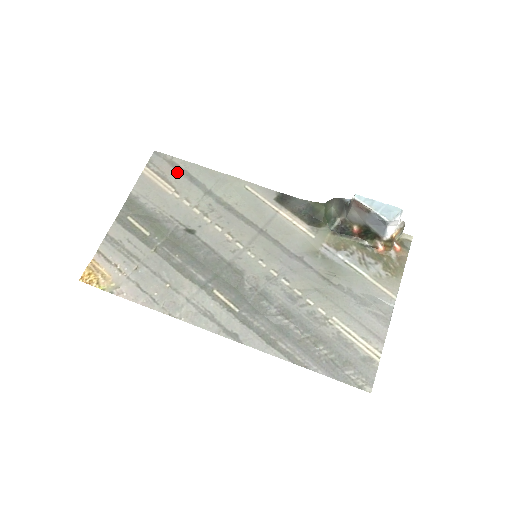
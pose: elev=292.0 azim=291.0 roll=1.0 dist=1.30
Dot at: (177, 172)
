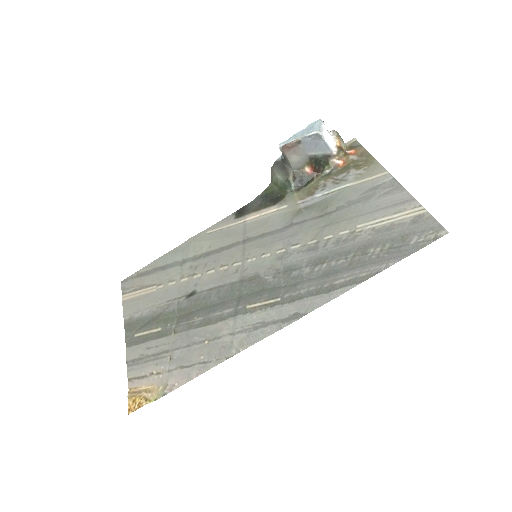
Dot at: (148, 275)
